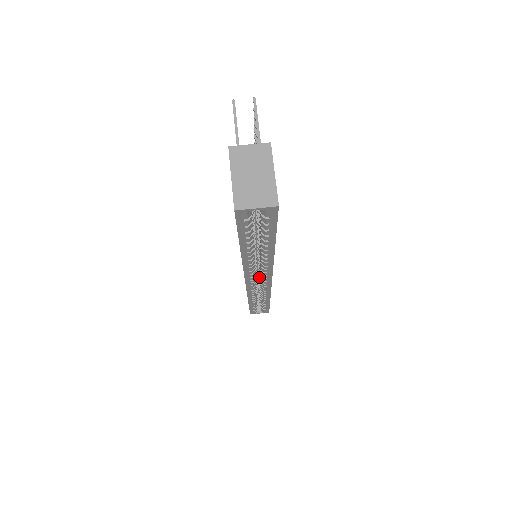
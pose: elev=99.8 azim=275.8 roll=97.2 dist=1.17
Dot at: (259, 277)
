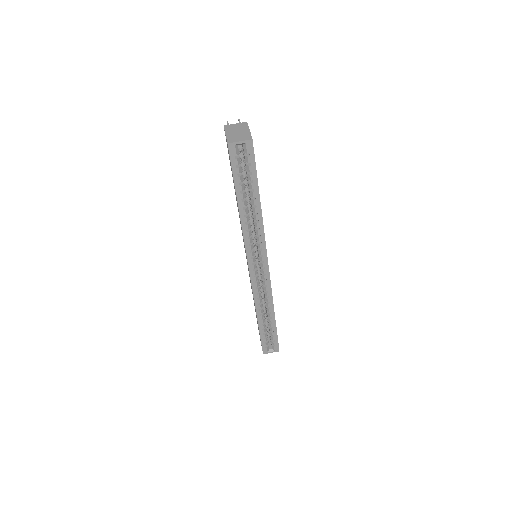
Dot at: (260, 275)
